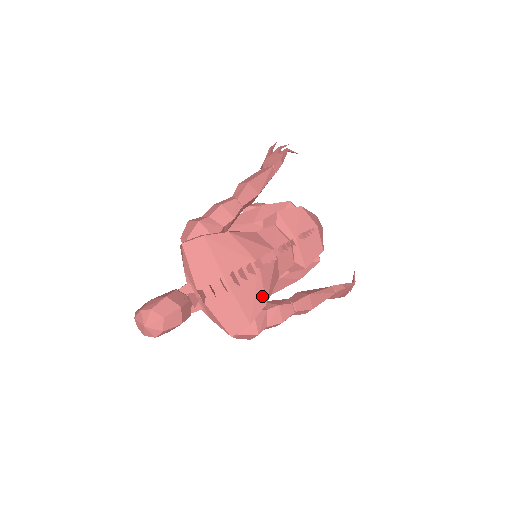
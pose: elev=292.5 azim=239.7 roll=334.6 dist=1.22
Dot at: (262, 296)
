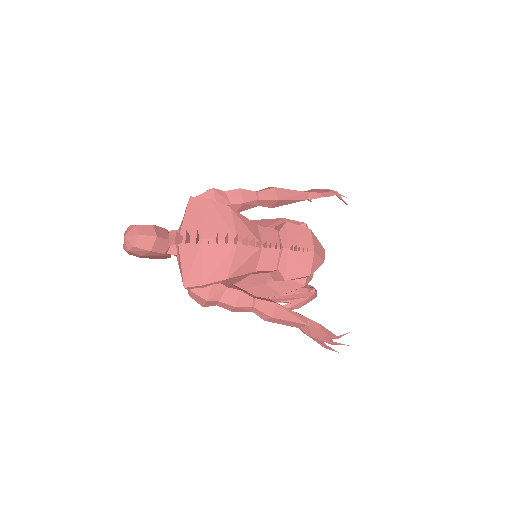
Dot at: (227, 270)
